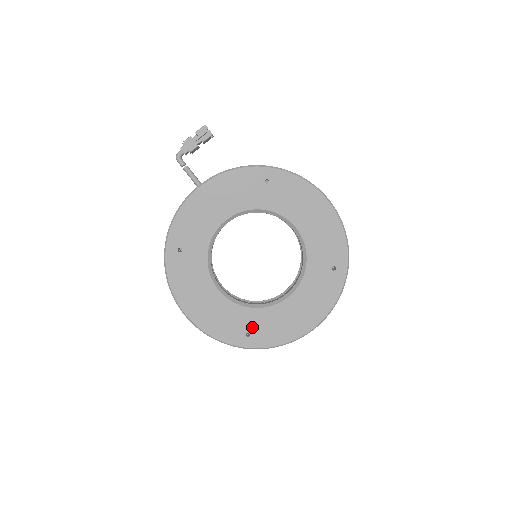
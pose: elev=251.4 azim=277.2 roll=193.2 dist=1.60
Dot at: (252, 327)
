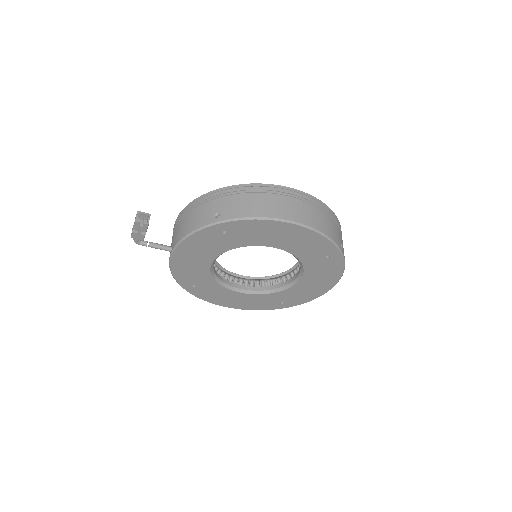
Dot at: (282, 300)
